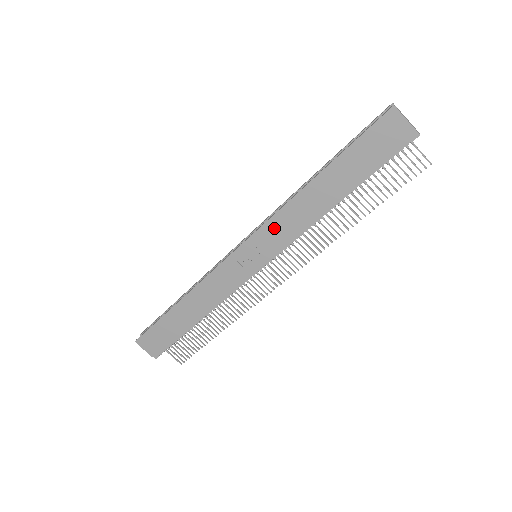
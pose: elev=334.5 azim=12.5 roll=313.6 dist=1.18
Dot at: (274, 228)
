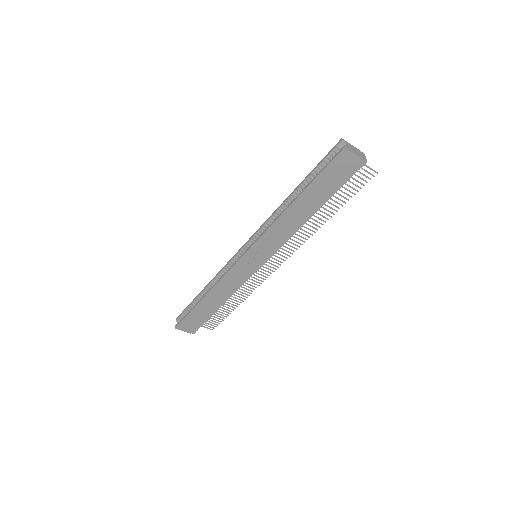
Dot at: (267, 239)
